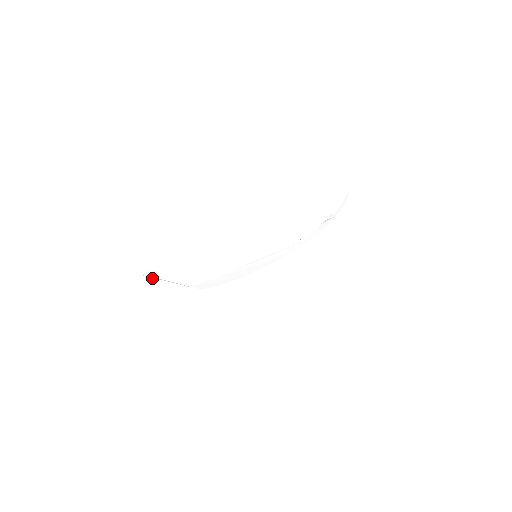
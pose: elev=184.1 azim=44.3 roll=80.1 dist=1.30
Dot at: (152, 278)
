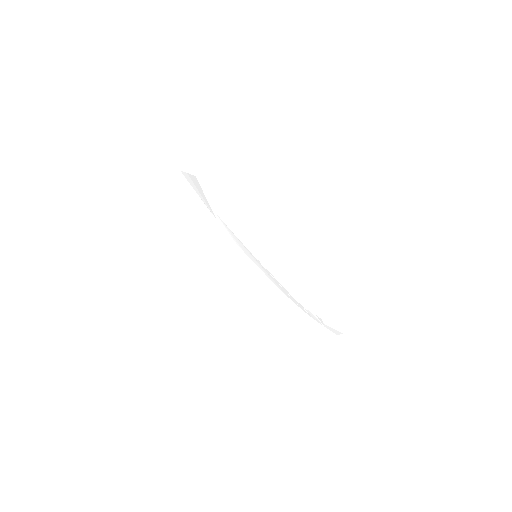
Dot at: (200, 186)
